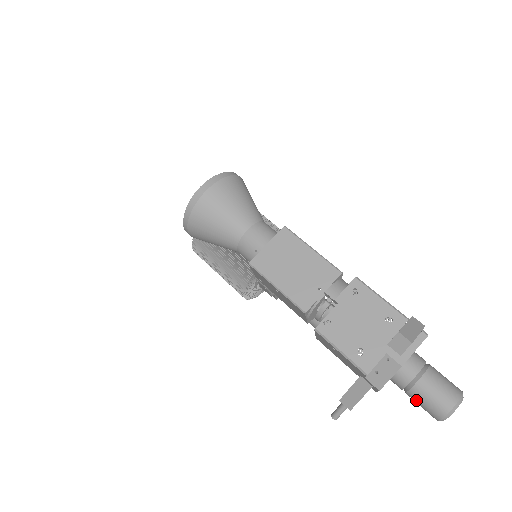
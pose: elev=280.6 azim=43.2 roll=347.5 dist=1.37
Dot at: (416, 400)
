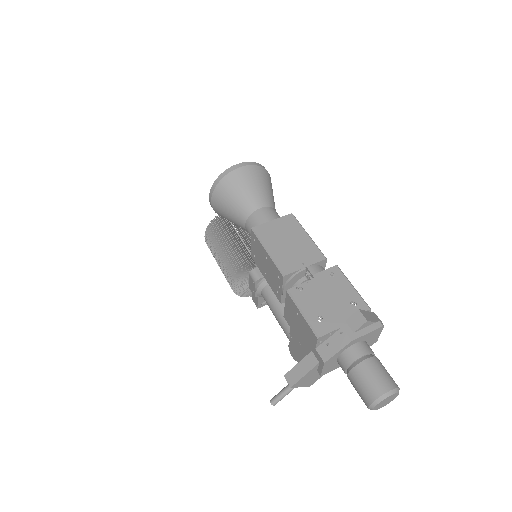
Dot at: (355, 381)
